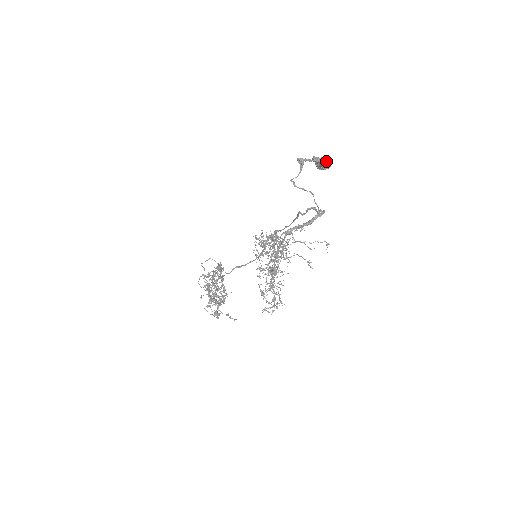
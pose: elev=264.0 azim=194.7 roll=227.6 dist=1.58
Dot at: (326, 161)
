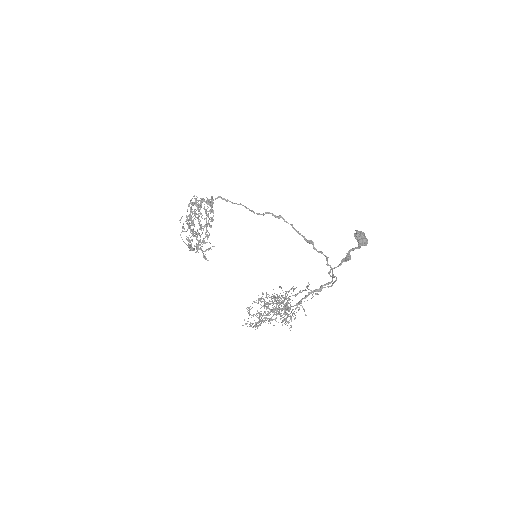
Dot at: (365, 244)
